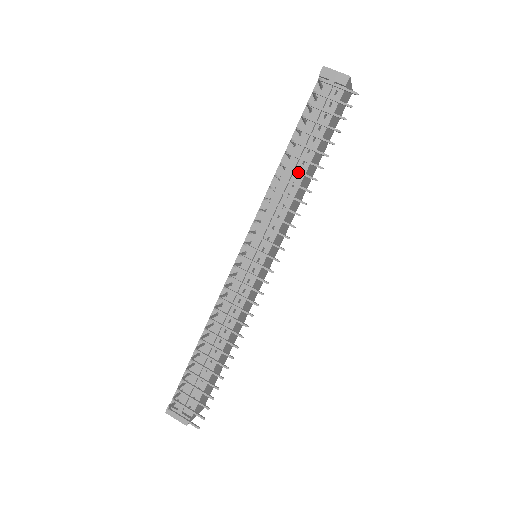
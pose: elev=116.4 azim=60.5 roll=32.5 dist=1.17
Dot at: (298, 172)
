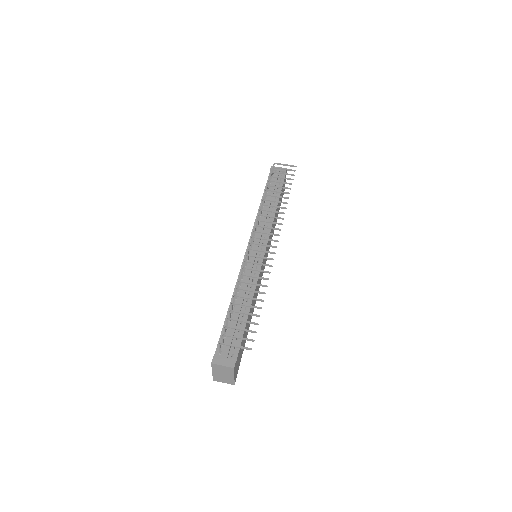
Dot at: (276, 196)
